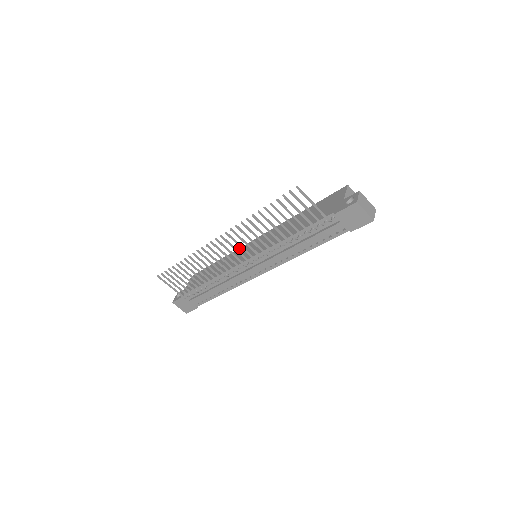
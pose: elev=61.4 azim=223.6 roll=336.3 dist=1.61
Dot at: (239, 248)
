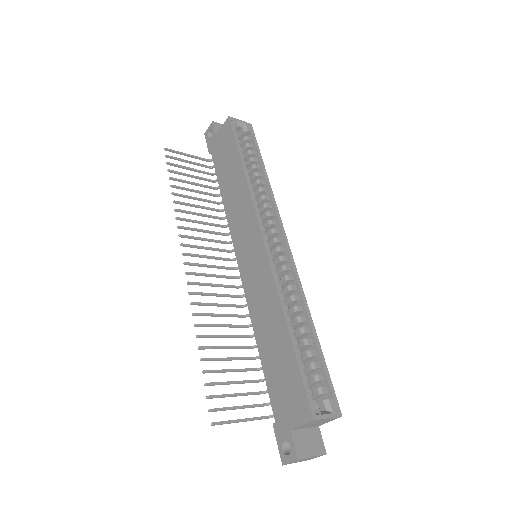
Dot at: (253, 207)
